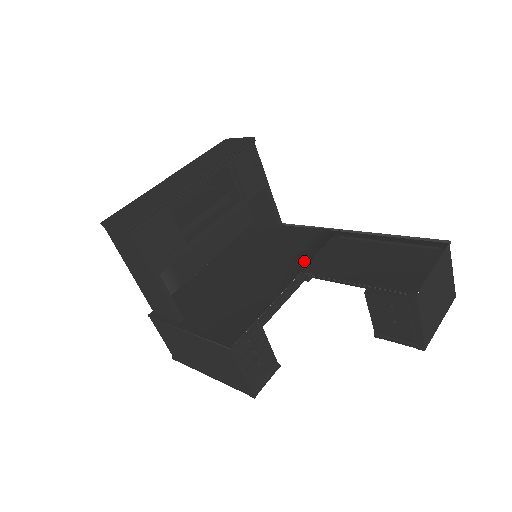
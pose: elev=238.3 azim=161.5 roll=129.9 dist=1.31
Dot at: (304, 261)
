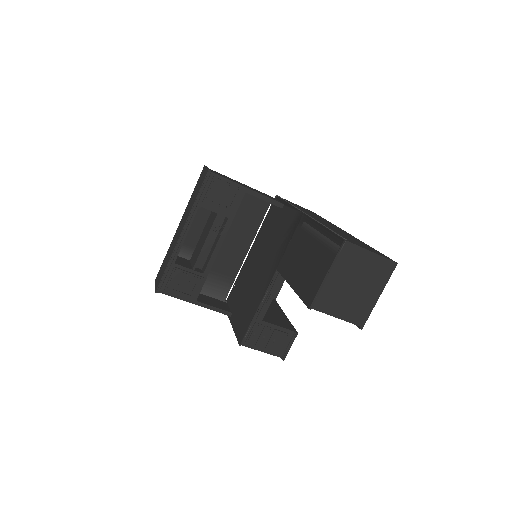
Dot at: (280, 257)
